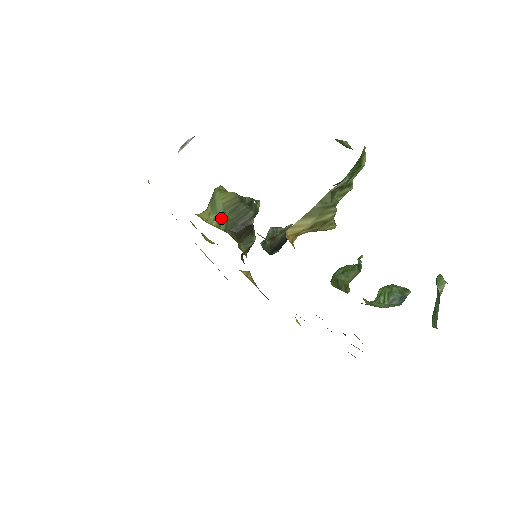
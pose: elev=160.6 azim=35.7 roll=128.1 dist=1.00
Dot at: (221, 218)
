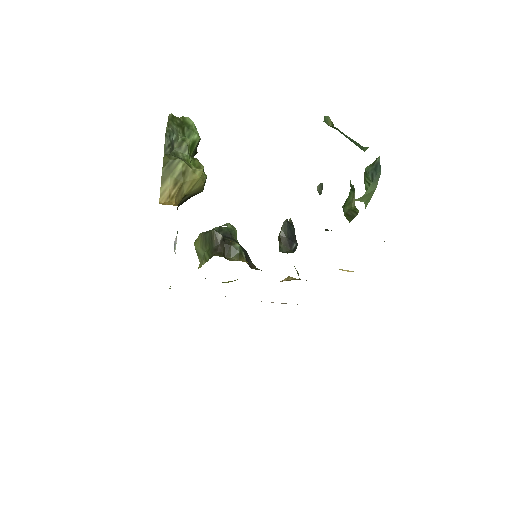
Dot at: (204, 256)
